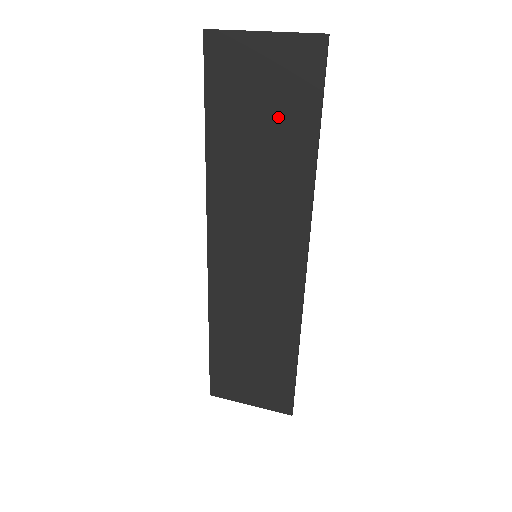
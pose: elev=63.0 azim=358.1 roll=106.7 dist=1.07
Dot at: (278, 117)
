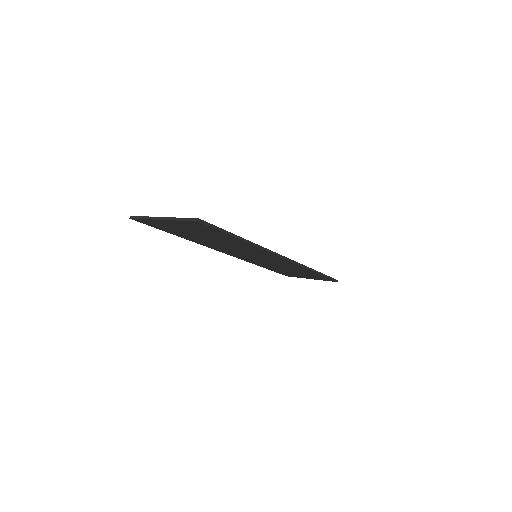
Dot at: (208, 235)
